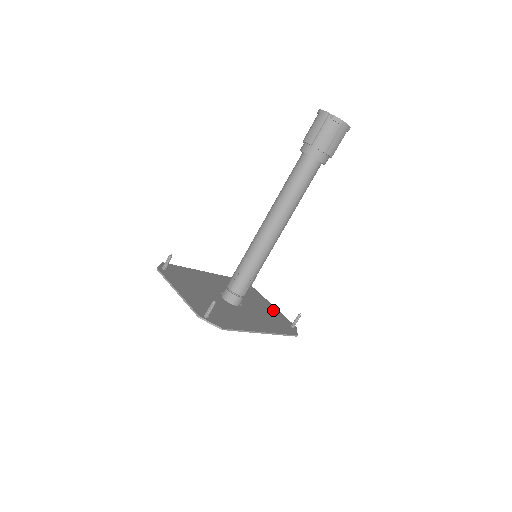
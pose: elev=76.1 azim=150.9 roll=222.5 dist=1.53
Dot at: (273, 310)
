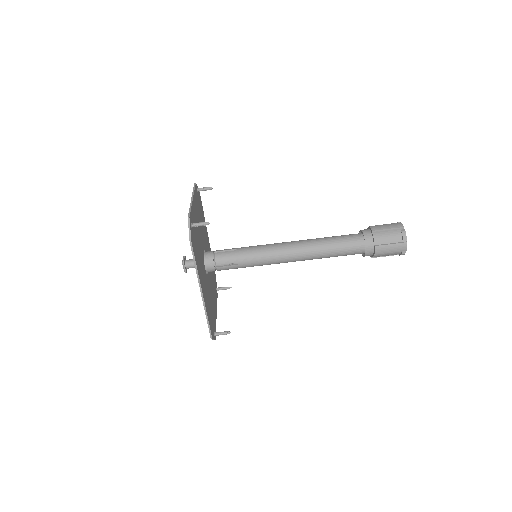
Dot at: occluded
